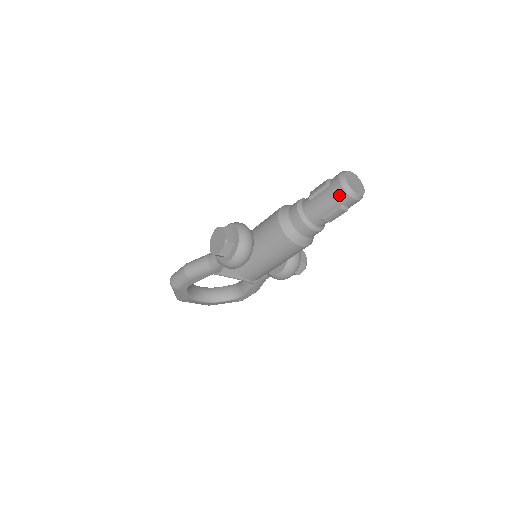
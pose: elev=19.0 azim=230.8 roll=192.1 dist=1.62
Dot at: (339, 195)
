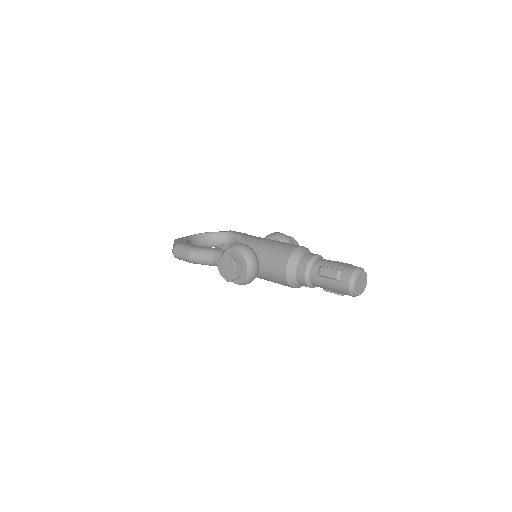
Dot at: (344, 293)
